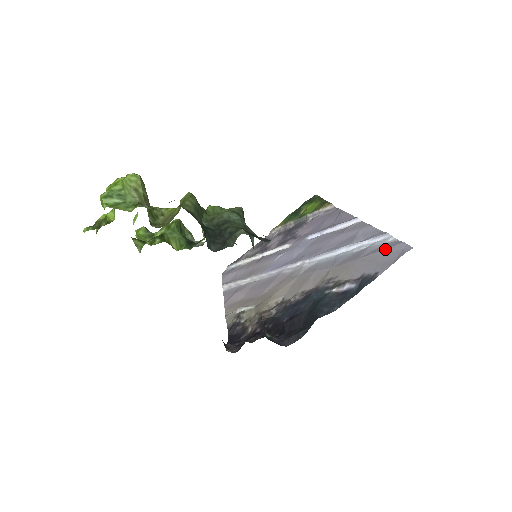
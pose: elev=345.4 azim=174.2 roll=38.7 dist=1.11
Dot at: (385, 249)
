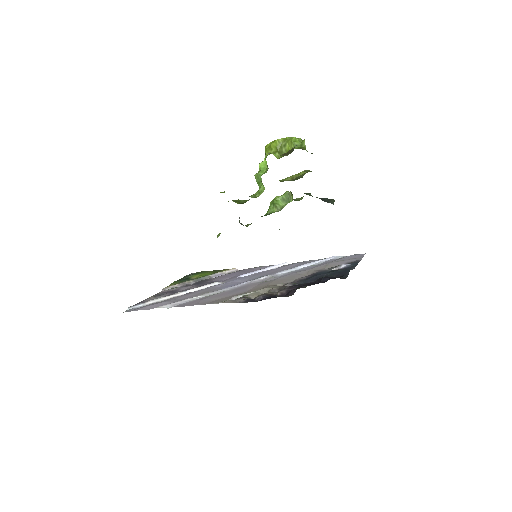
Dot at: (346, 257)
